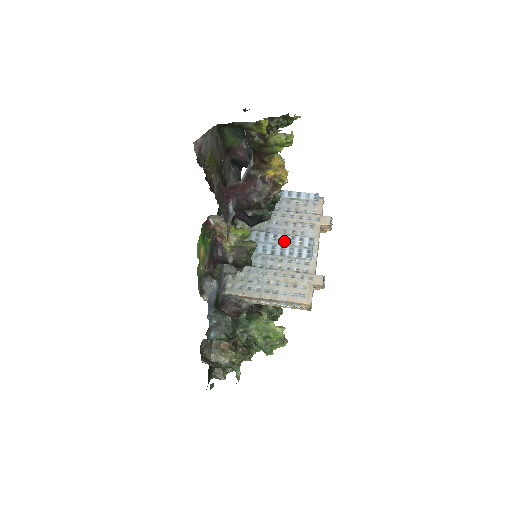
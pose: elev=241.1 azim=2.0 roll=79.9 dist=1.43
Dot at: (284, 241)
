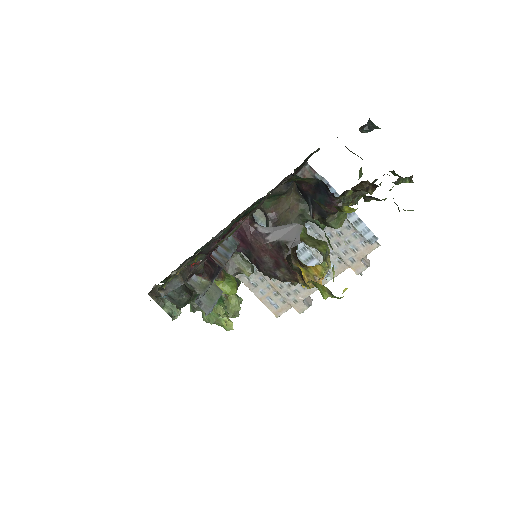
Dot at: (300, 253)
